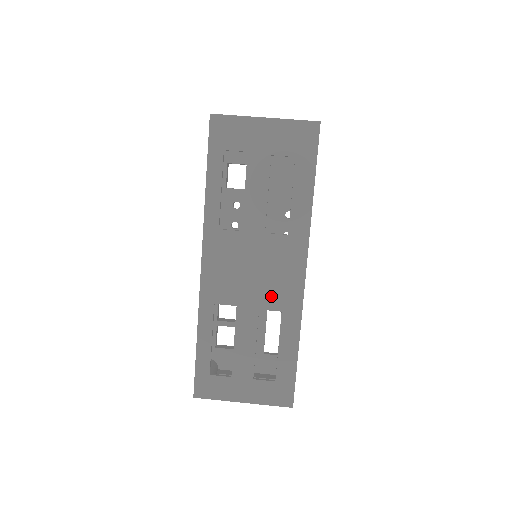
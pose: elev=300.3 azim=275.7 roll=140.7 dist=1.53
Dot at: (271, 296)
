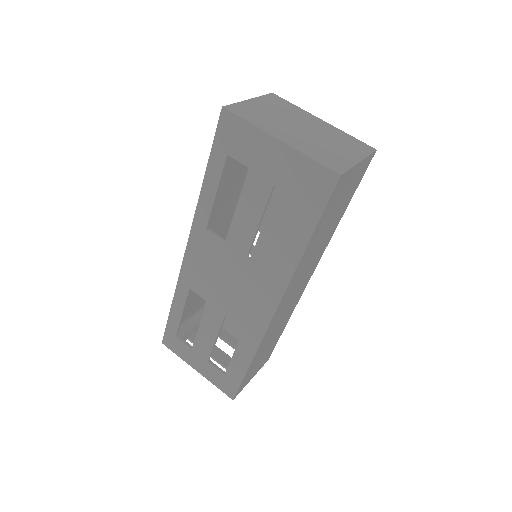
Dot at: (238, 312)
